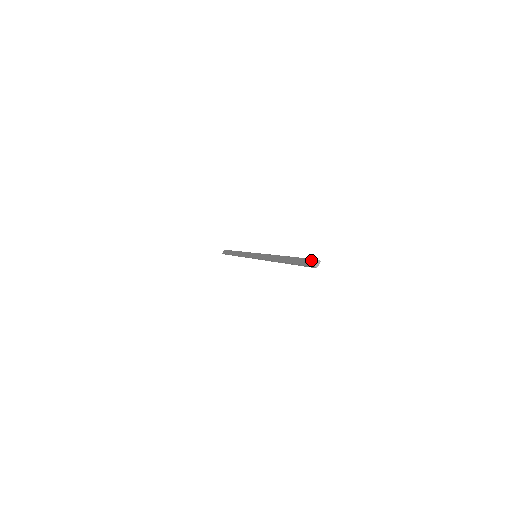
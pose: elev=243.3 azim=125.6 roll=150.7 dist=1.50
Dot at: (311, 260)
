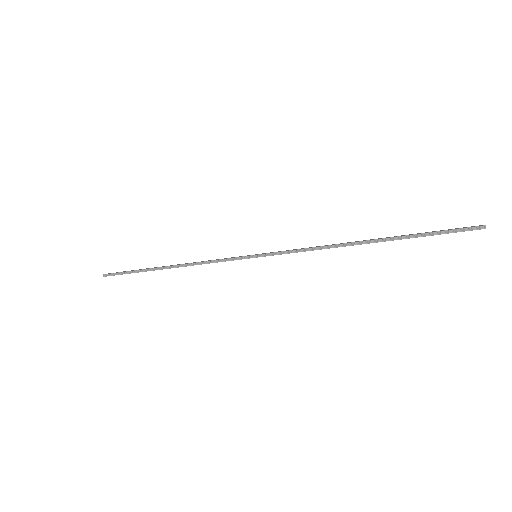
Dot at: (465, 227)
